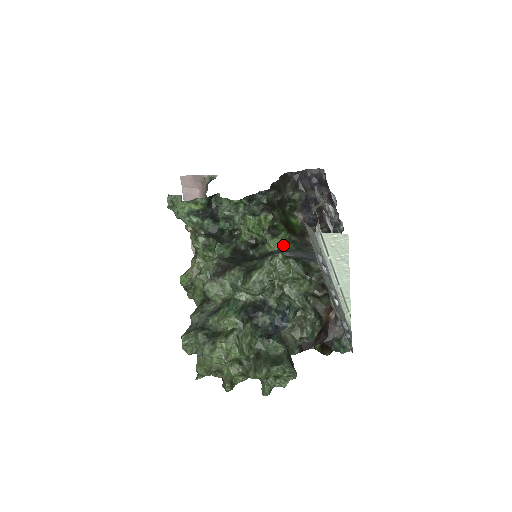
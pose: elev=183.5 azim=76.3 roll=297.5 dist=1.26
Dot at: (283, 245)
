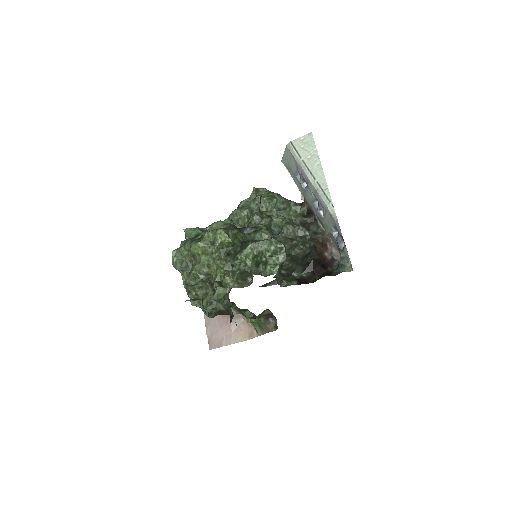
Dot at: occluded
